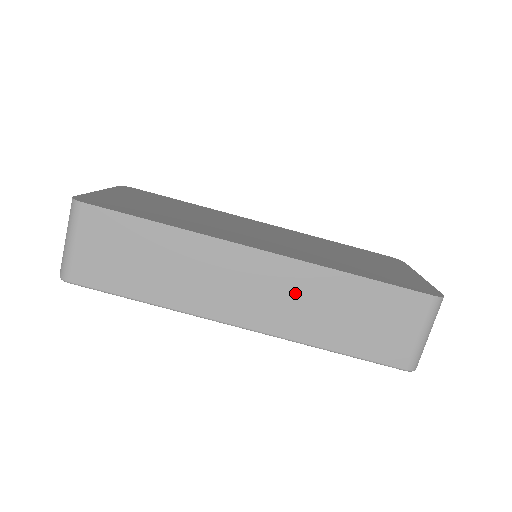
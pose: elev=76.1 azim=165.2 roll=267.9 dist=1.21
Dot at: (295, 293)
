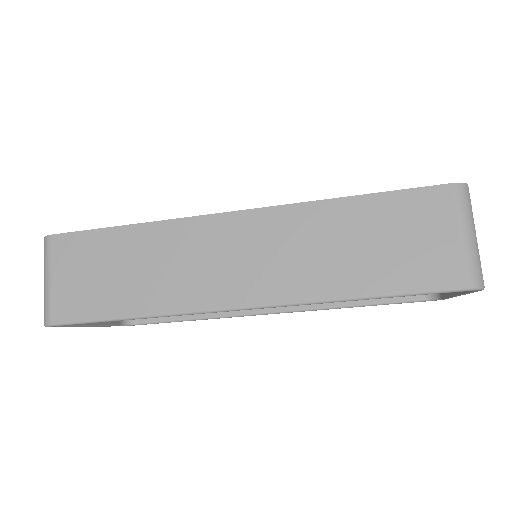
Dot at: (289, 244)
